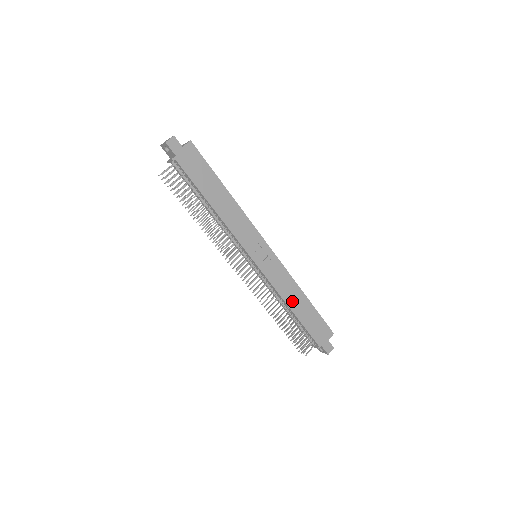
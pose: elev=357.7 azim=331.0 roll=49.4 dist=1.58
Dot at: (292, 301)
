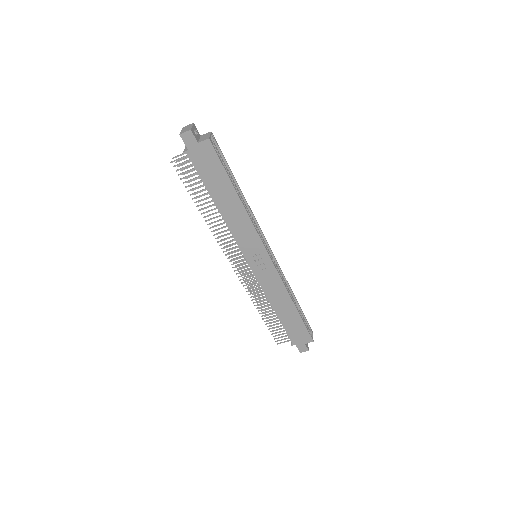
Dot at: (278, 304)
